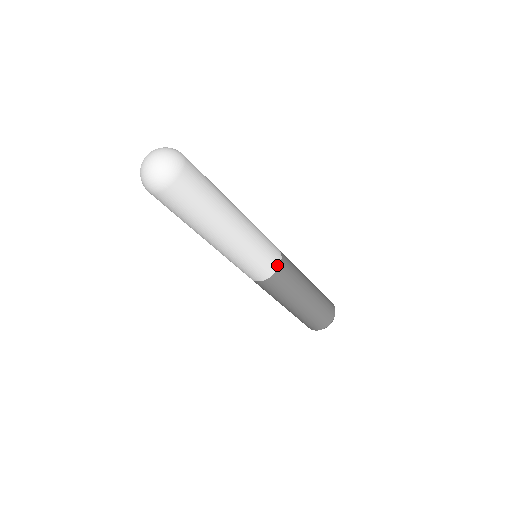
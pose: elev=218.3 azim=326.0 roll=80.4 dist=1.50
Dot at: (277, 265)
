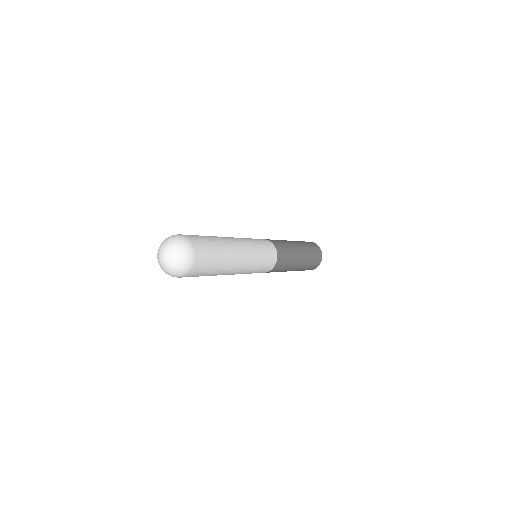
Dot at: (271, 268)
